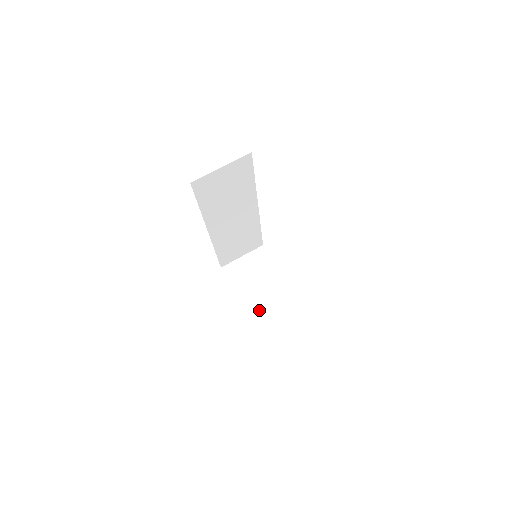
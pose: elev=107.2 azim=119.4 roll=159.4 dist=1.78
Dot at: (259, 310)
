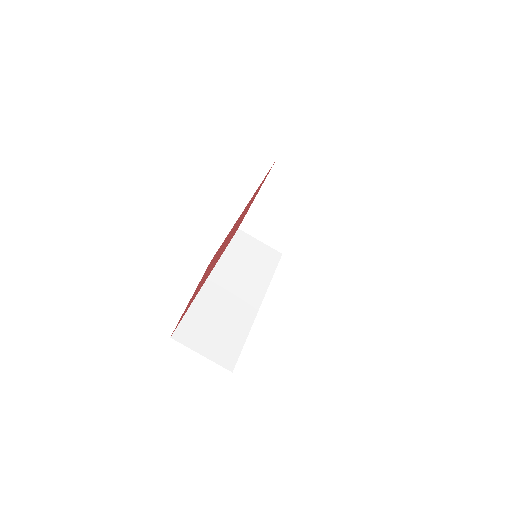
Dot at: (258, 218)
